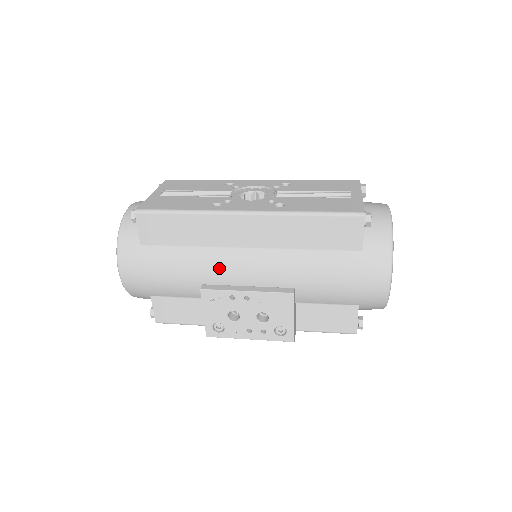
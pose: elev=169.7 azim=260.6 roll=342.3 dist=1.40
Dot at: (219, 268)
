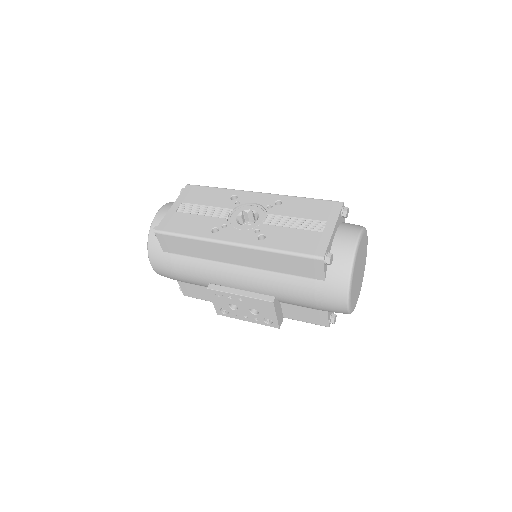
Dot at: (219, 276)
